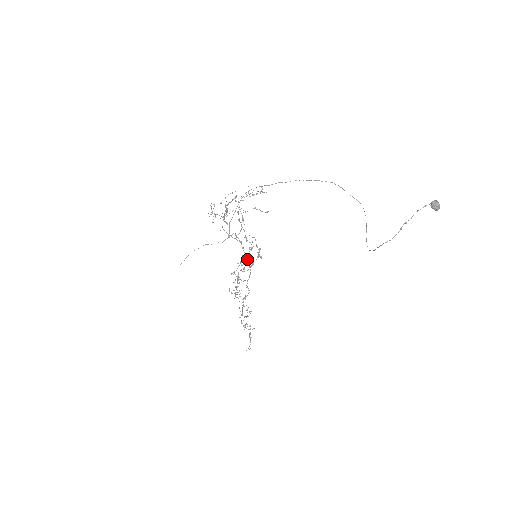
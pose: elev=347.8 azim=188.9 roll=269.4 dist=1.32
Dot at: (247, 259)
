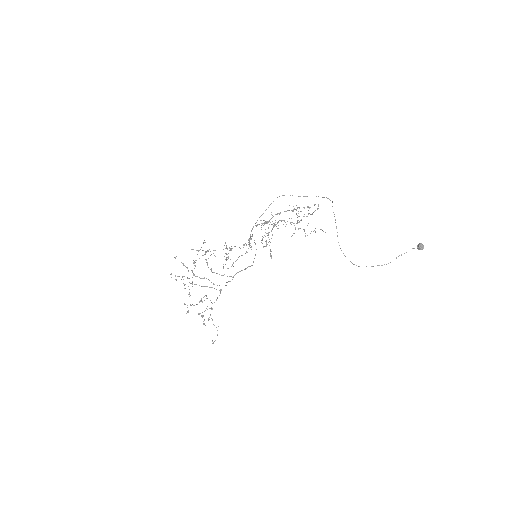
Dot at: occluded
